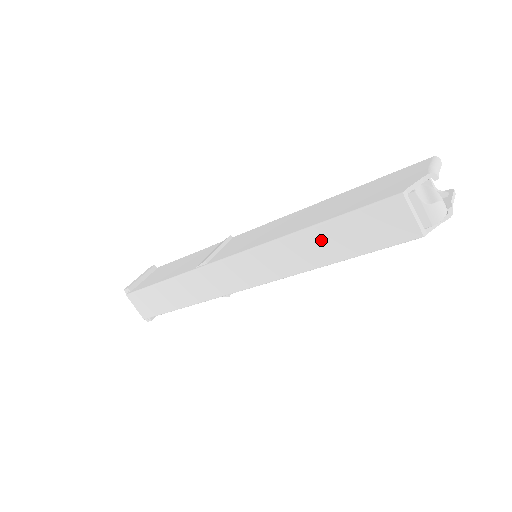
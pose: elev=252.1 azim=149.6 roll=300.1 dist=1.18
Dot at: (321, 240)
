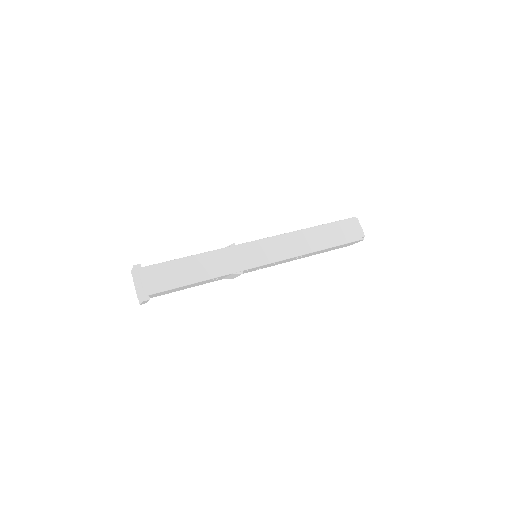
Dot at: (317, 235)
